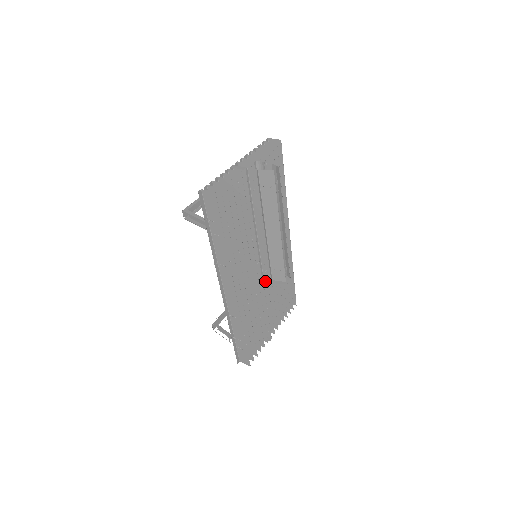
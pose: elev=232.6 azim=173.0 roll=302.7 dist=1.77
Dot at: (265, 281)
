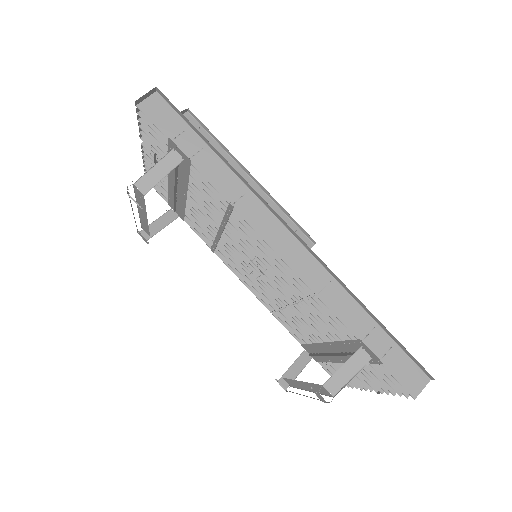
Dot at: occluded
